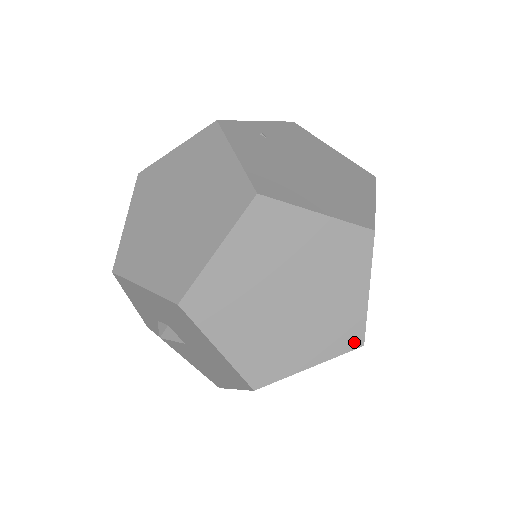
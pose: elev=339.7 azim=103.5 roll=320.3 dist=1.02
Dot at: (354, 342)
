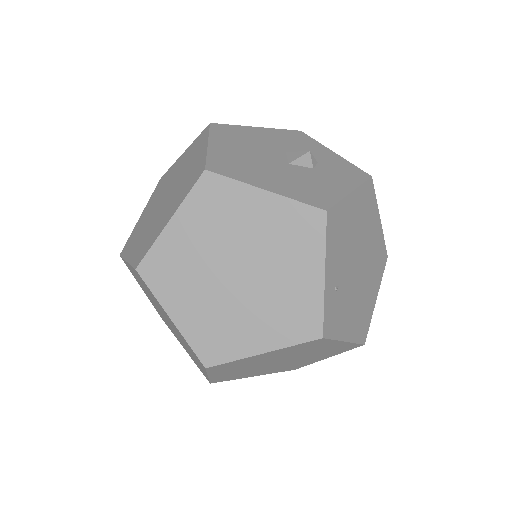
Dot at: occluded
